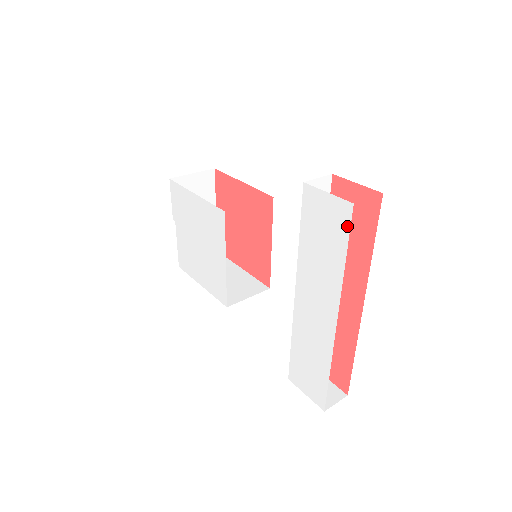
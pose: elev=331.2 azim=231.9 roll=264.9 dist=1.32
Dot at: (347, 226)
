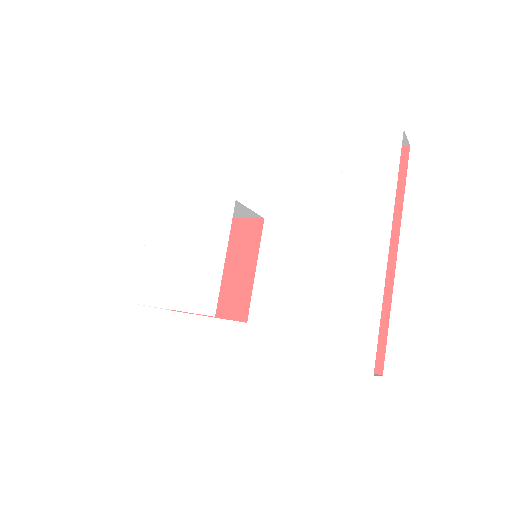
Dot at: (398, 149)
